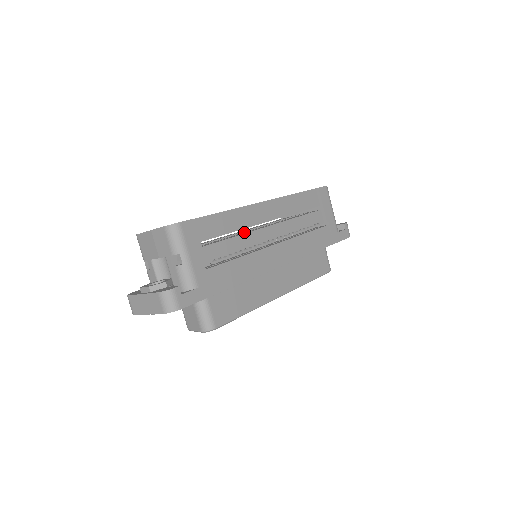
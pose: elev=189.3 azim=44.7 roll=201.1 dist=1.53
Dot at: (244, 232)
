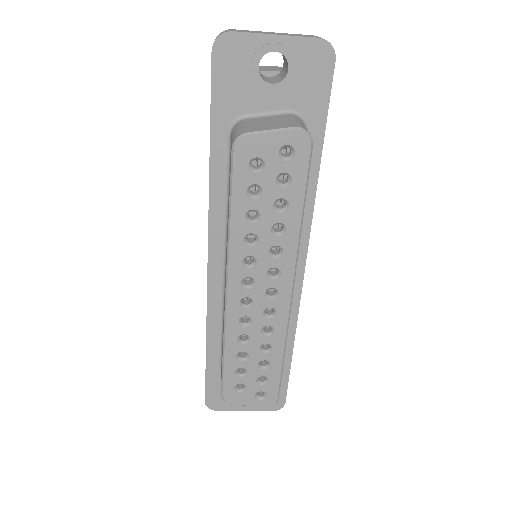
Dot at: occluded
